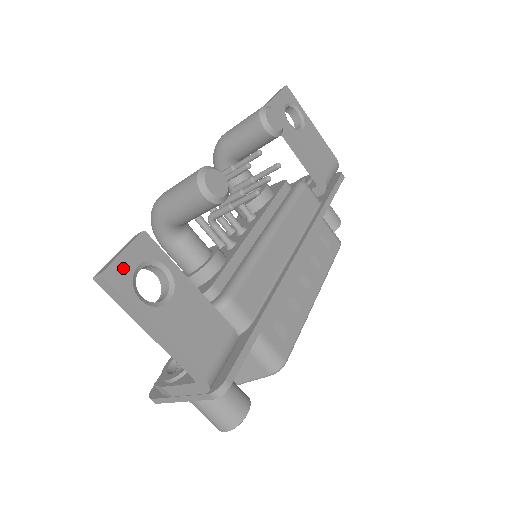
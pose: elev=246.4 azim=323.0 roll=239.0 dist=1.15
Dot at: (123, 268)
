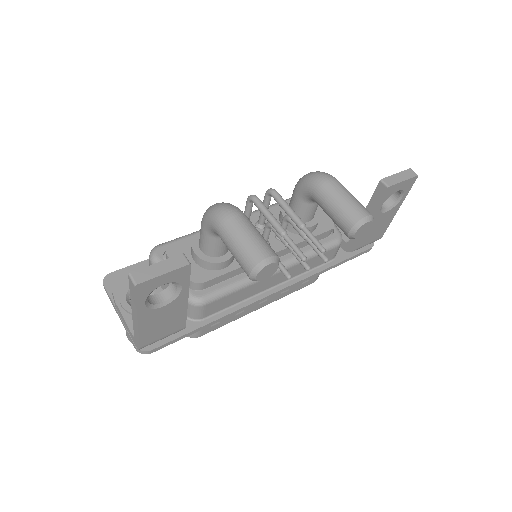
Dot at: (153, 284)
